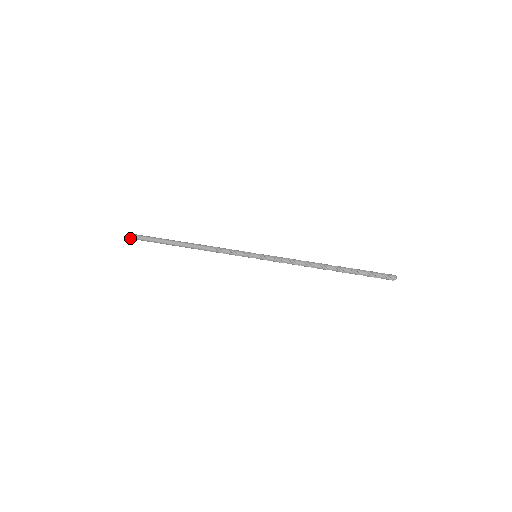
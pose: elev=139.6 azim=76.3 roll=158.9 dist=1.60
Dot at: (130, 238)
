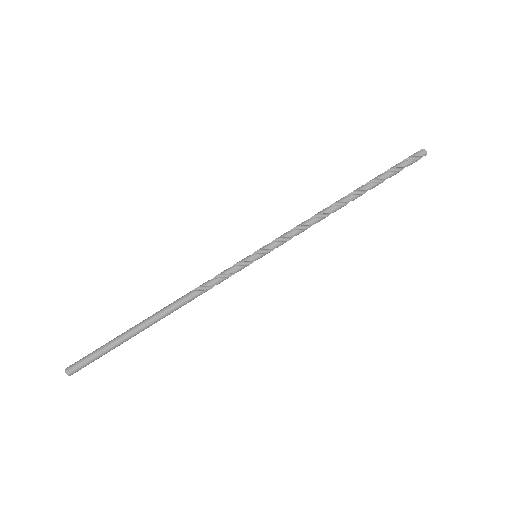
Dot at: occluded
